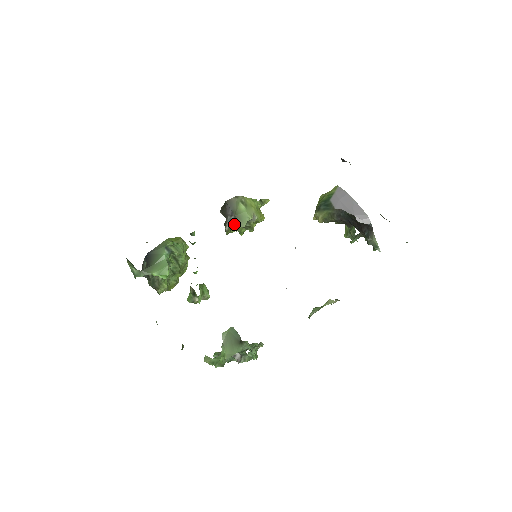
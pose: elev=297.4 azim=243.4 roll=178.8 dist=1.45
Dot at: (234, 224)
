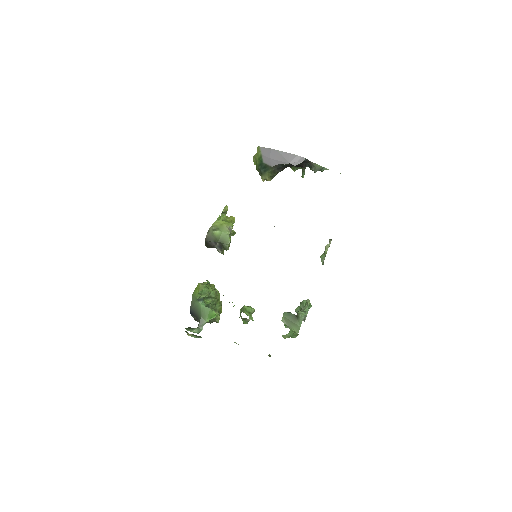
Dot at: (223, 247)
